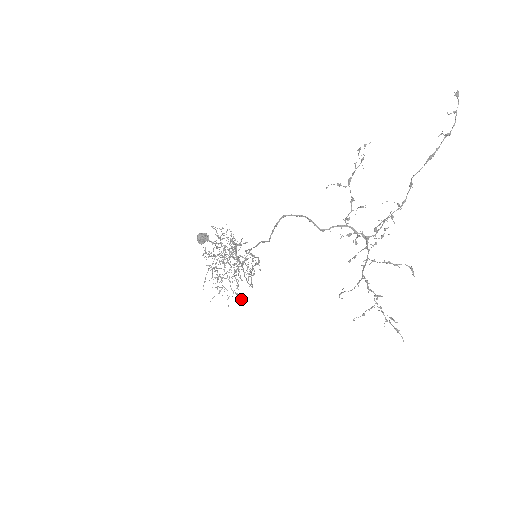
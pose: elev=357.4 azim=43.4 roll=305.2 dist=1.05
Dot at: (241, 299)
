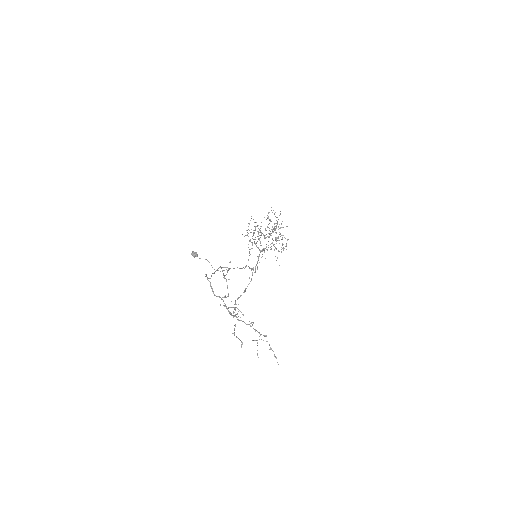
Dot at: occluded
